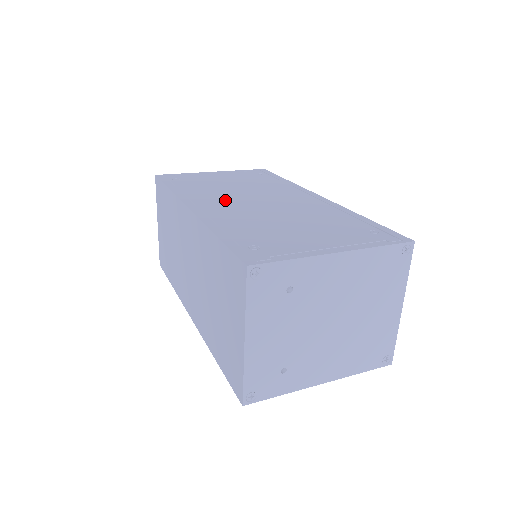
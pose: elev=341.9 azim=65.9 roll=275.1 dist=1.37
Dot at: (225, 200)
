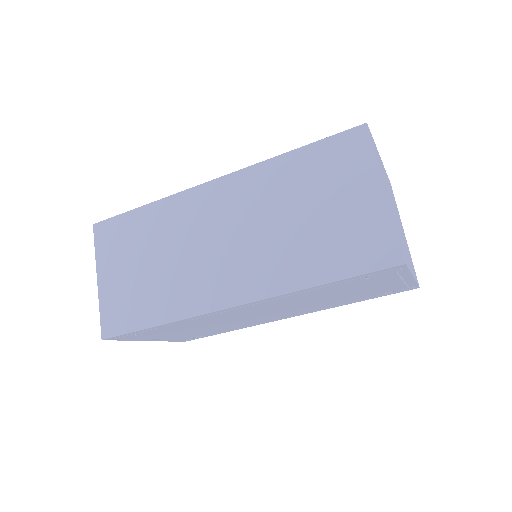
Dot at: occluded
